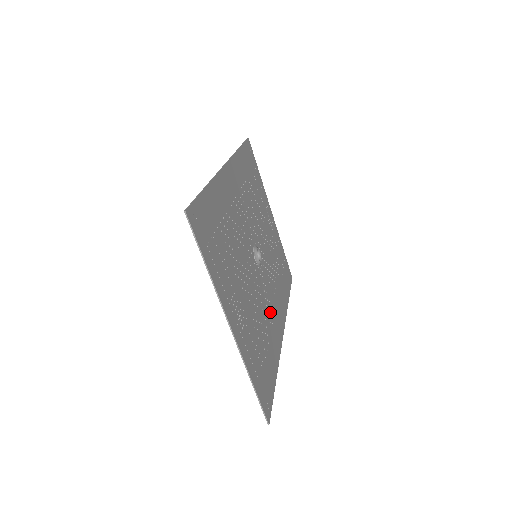
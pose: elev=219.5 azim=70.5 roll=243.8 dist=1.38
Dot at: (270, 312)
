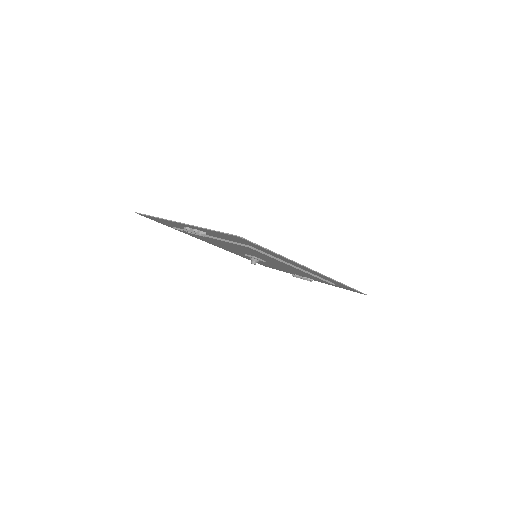
Dot at: occluded
